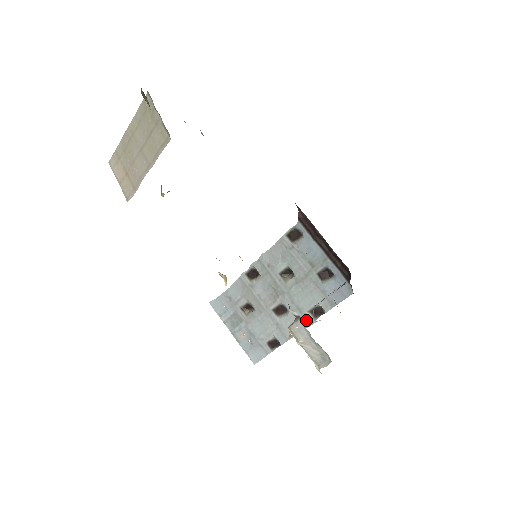
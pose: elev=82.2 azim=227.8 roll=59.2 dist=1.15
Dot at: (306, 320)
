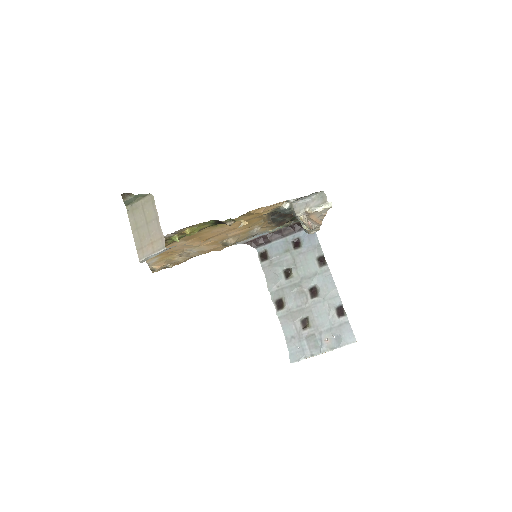
Dot at: (326, 272)
